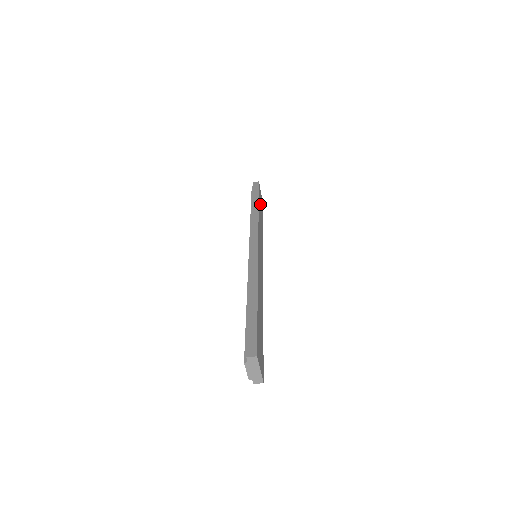
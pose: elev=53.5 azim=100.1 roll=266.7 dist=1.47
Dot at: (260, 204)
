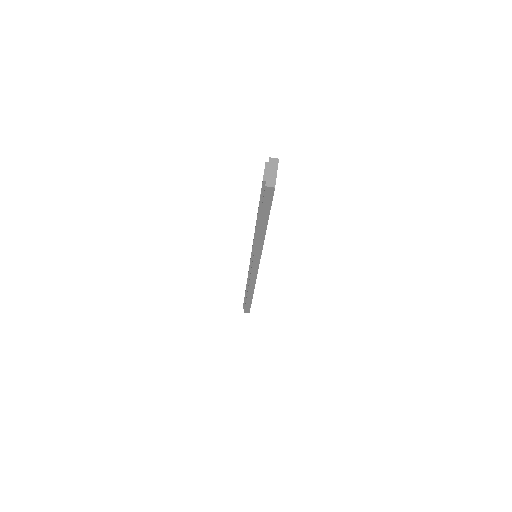
Dot at: occluded
